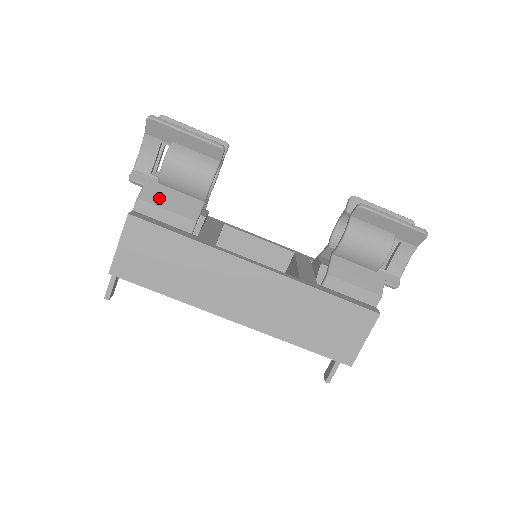
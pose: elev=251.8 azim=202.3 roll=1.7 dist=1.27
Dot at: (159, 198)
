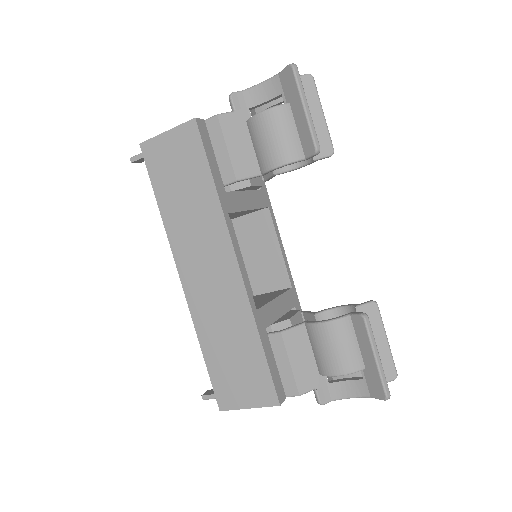
Dot at: (233, 133)
